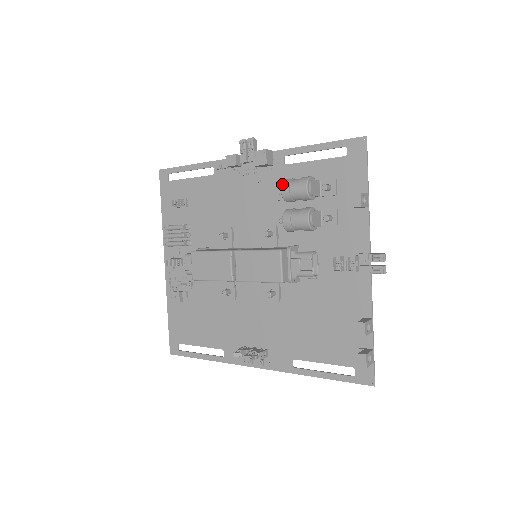
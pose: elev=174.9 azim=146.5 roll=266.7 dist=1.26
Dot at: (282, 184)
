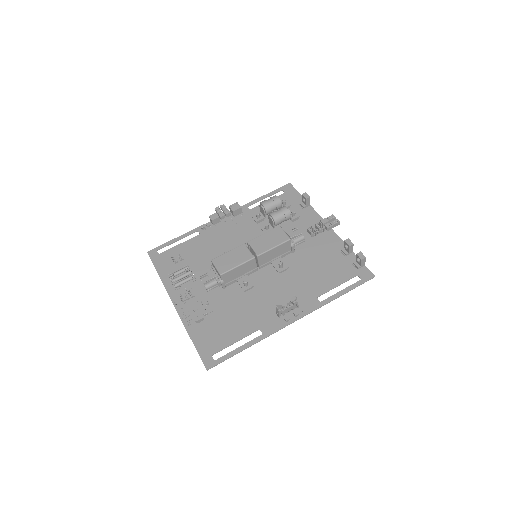
Dot at: (261, 202)
